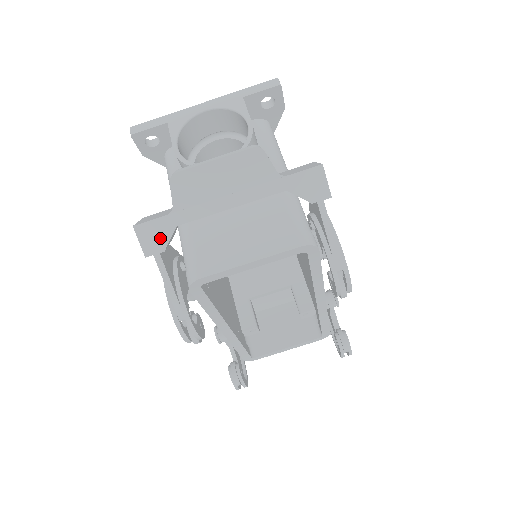
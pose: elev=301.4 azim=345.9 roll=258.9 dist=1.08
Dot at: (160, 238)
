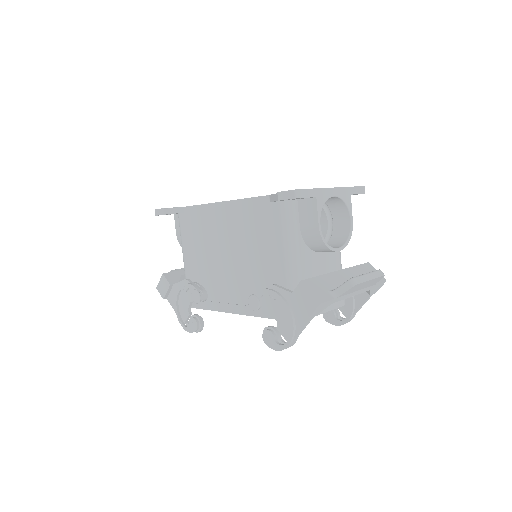
Dot at: (322, 309)
